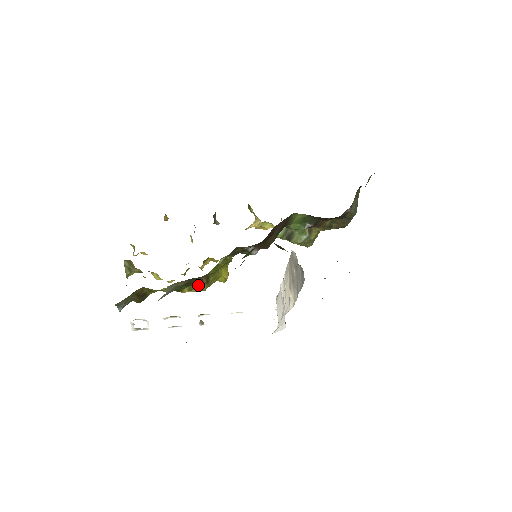
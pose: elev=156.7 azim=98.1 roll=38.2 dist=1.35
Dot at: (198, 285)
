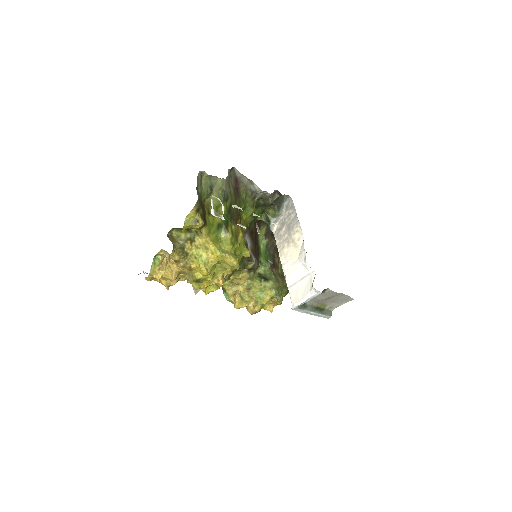
Dot at: (237, 225)
